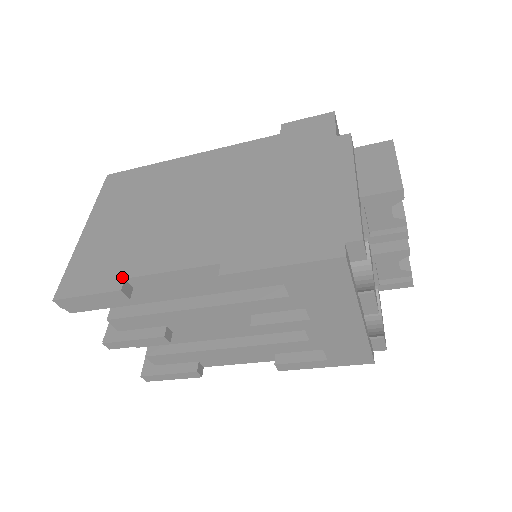
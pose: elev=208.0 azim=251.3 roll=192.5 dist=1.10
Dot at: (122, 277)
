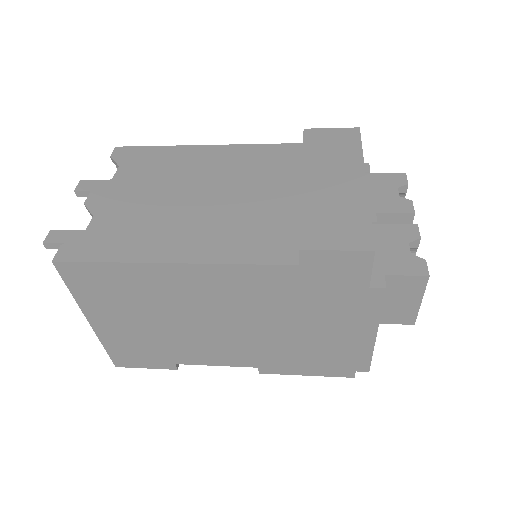
Dot at: (172, 363)
